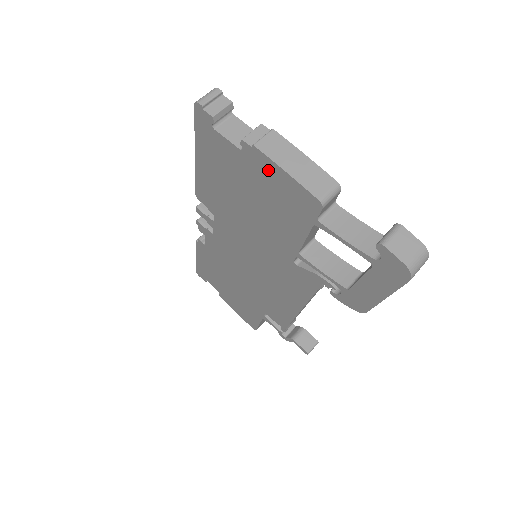
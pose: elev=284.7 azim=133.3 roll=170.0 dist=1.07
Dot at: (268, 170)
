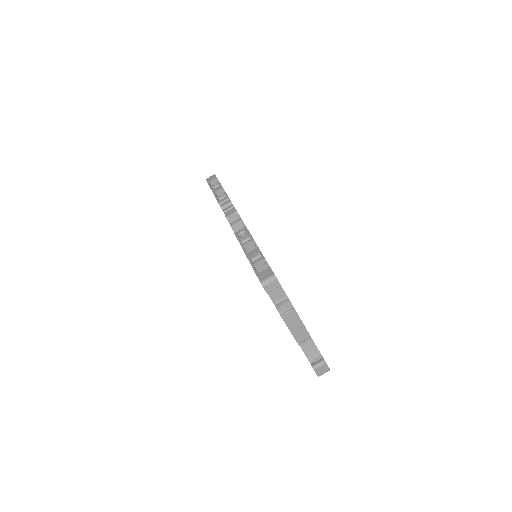
Dot at: occluded
